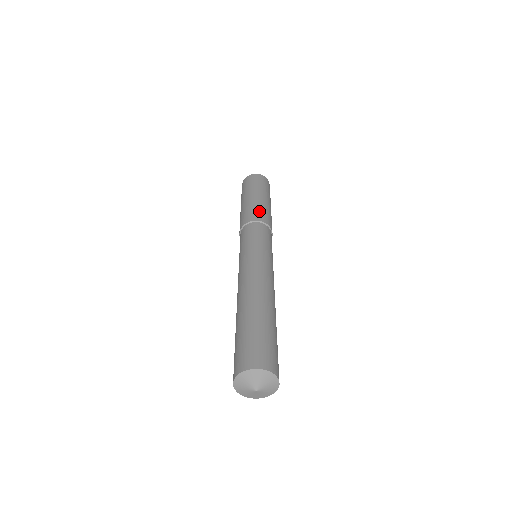
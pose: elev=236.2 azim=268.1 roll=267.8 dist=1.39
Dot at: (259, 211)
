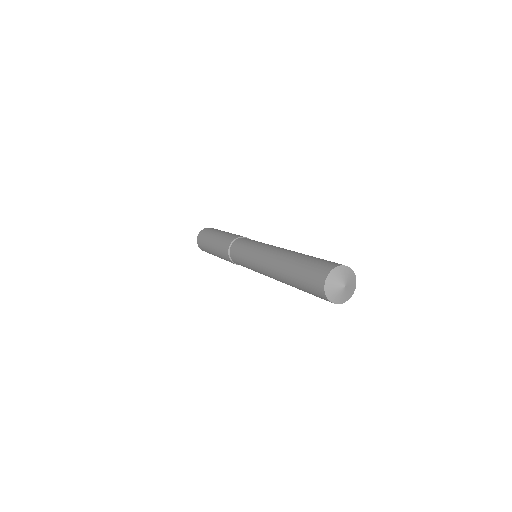
Dot at: (226, 239)
